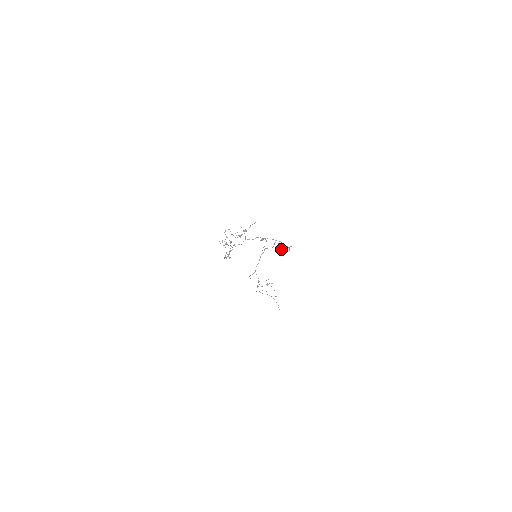
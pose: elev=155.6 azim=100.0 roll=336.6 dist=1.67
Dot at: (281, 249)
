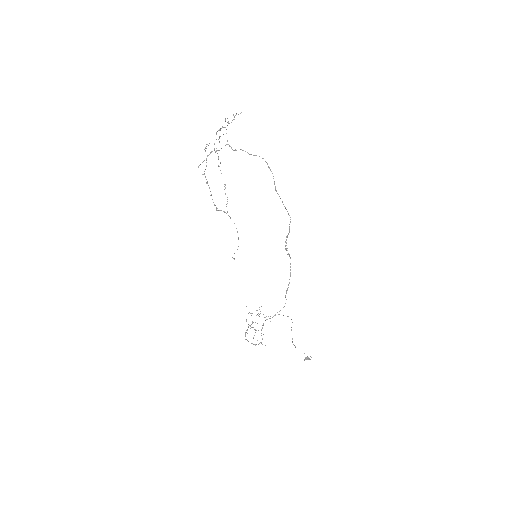
Dot at: (285, 245)
